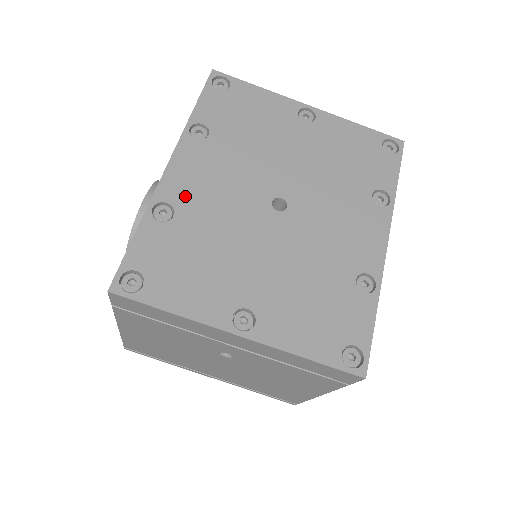
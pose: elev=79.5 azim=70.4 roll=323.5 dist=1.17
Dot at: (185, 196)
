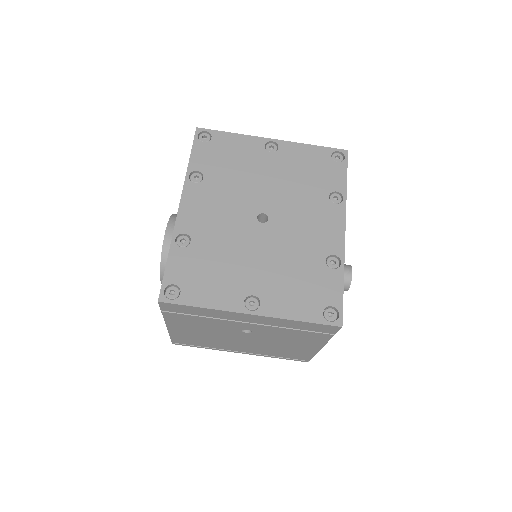
Dot at: (196, 226)
